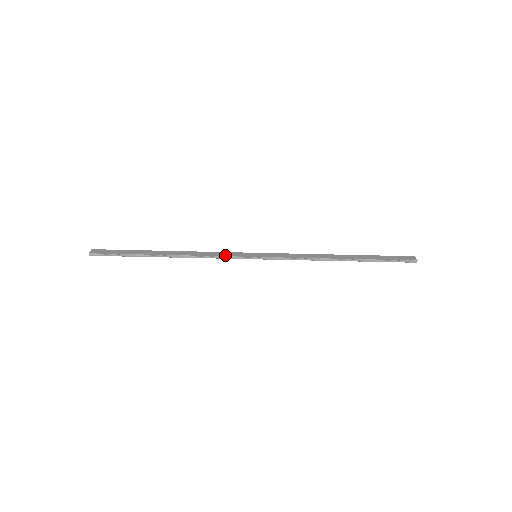
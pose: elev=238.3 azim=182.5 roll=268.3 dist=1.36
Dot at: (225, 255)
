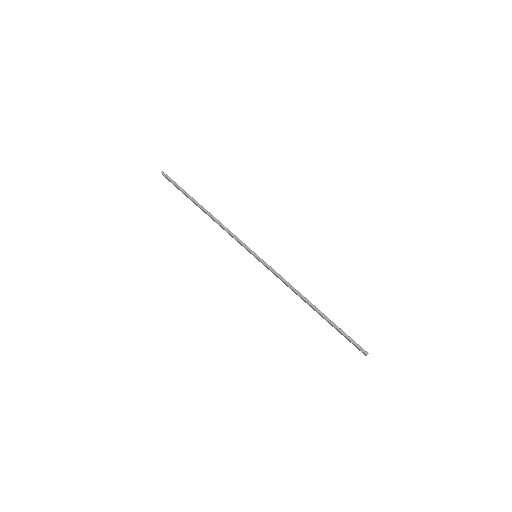
Dot at: (238, 238)
